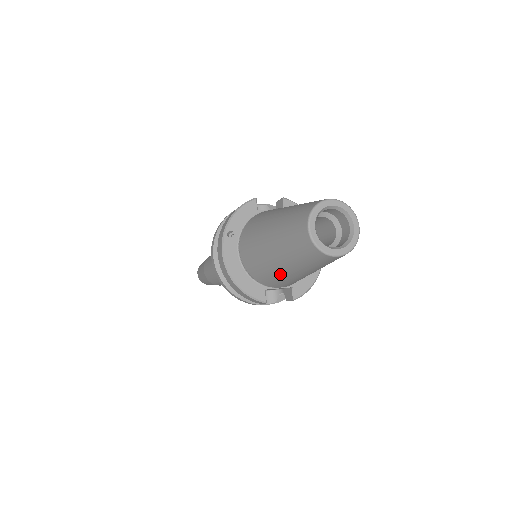
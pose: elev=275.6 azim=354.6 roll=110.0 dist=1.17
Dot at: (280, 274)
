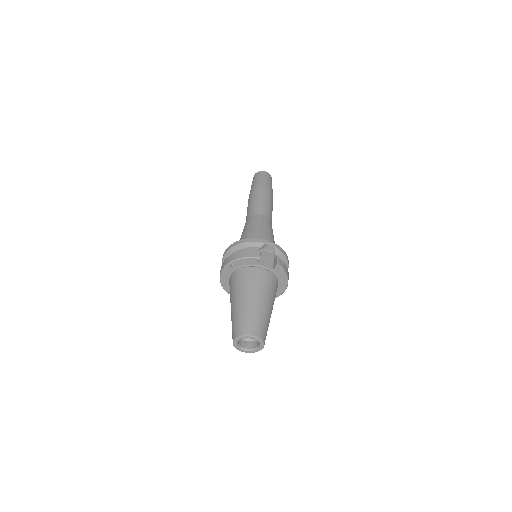
Dot at: occluded
